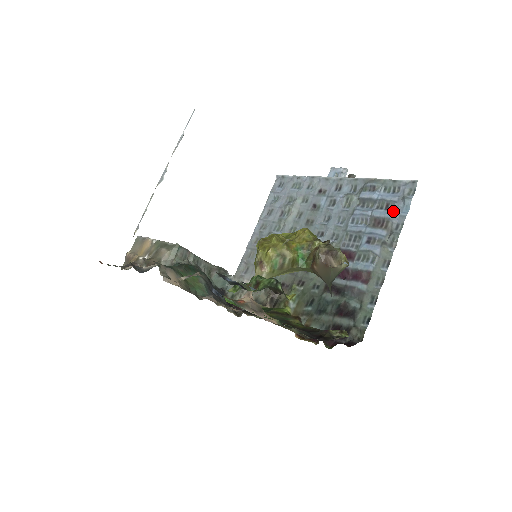
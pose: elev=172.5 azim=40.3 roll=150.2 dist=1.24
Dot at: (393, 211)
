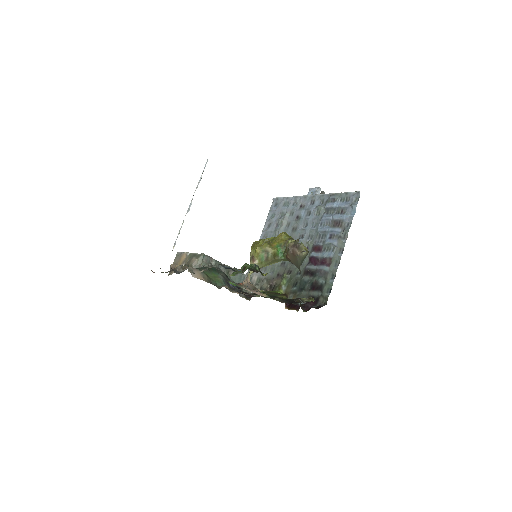
Dot at: (345, 214)
